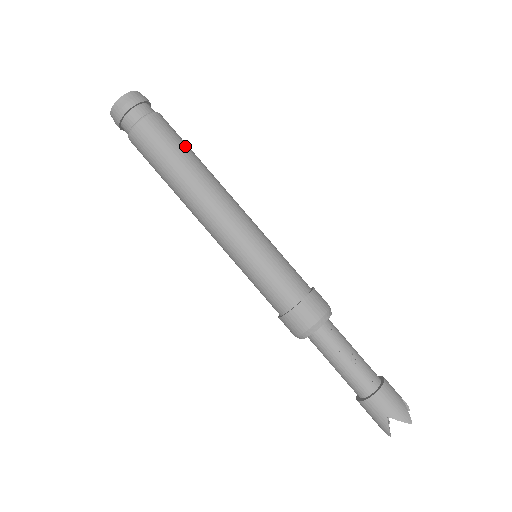
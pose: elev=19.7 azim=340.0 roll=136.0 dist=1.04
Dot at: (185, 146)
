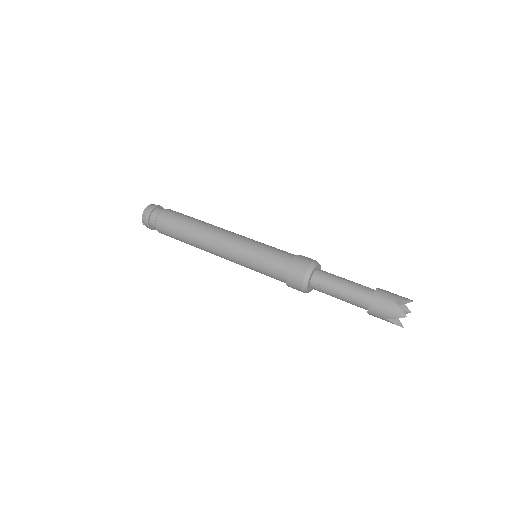
Dot at: (181, 222)
